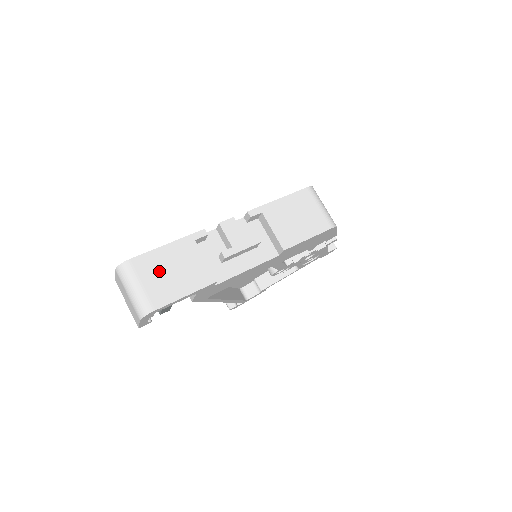
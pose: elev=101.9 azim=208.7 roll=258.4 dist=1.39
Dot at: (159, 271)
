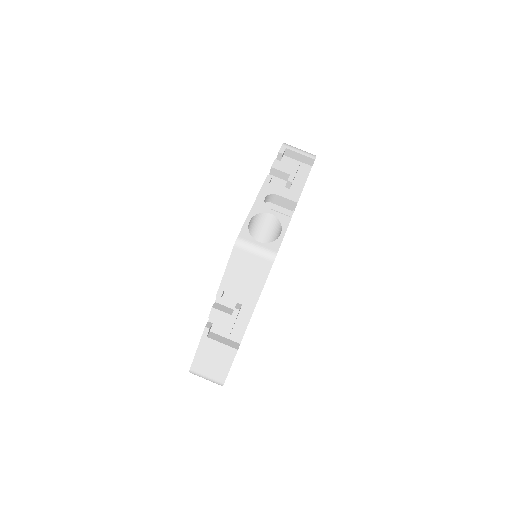
Dot at: (207, 365)
